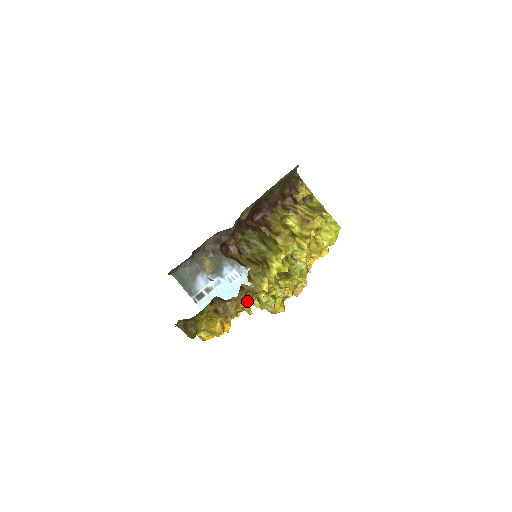
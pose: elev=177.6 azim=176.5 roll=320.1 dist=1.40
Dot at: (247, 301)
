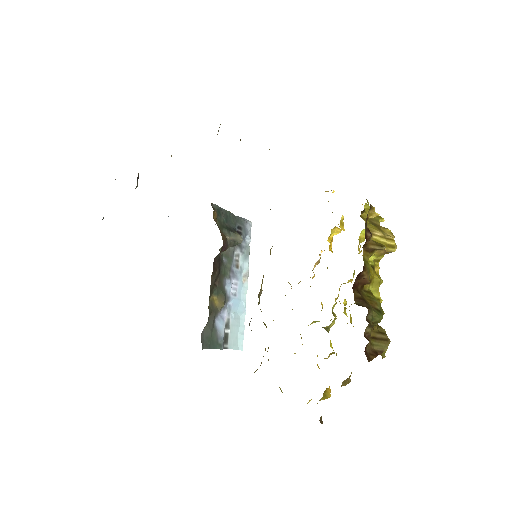
Dot at: occluded
